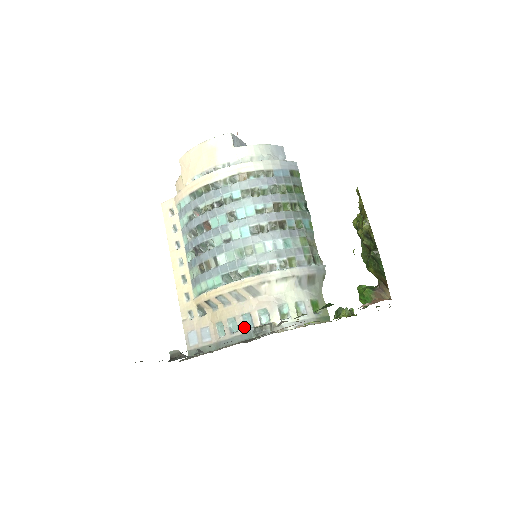
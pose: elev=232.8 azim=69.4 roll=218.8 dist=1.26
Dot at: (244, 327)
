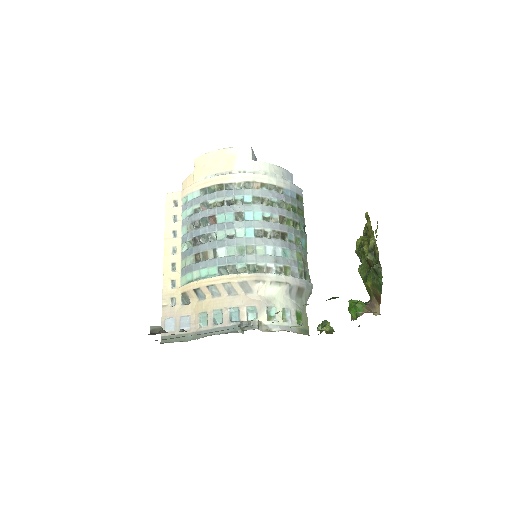
Dot at: (230, 320)
